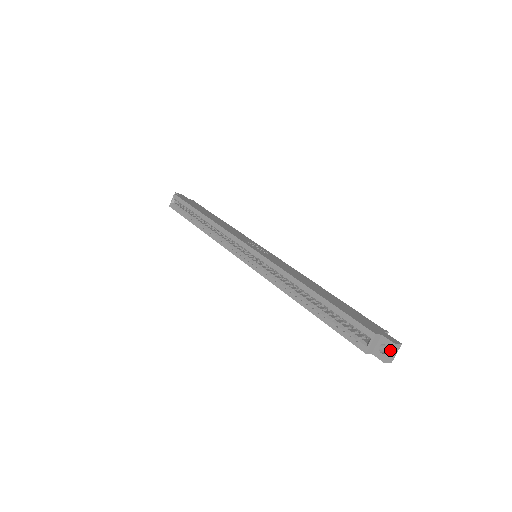
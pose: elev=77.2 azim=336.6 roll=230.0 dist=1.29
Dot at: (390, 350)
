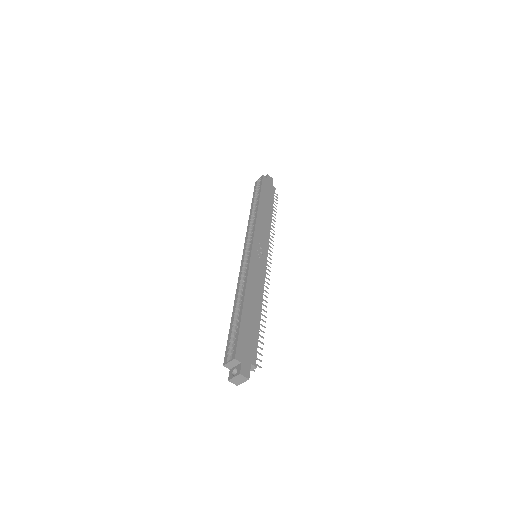
Dot at: (235, 376)
